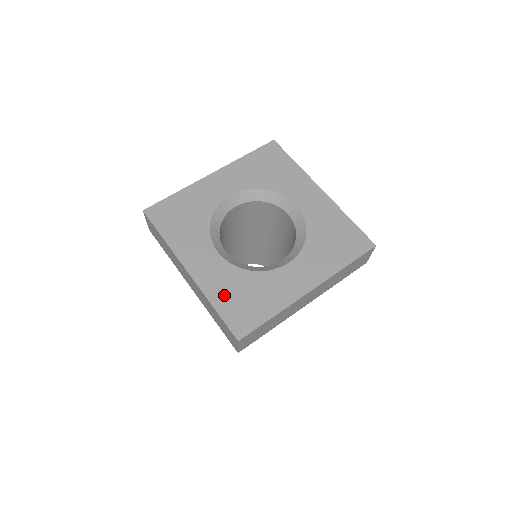
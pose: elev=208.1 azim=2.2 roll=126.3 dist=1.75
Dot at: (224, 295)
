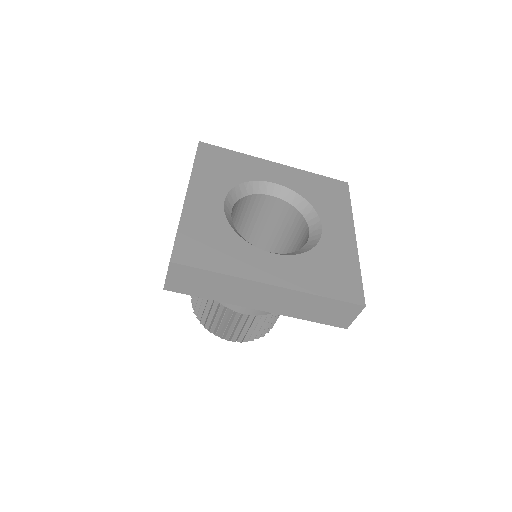
Dot at: (196, 228)
